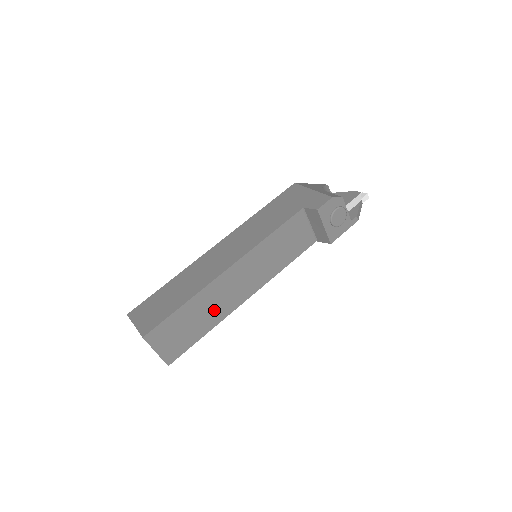
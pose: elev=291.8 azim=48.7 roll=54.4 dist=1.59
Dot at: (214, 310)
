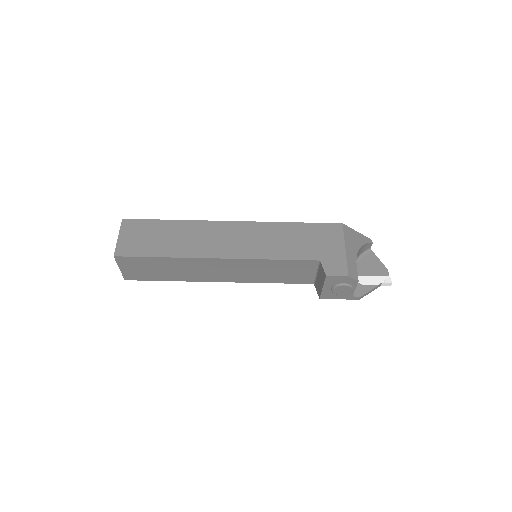
Dot at: (186, 273)
